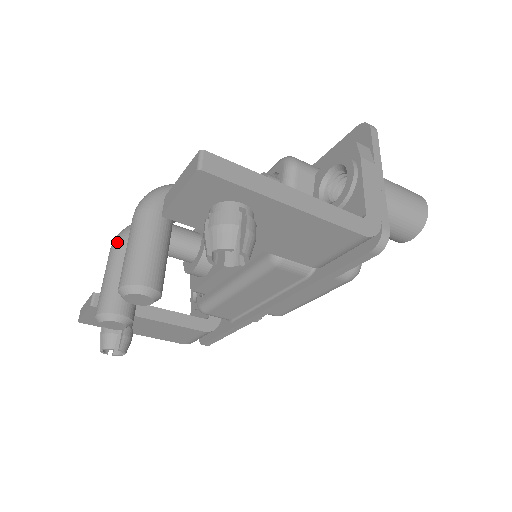
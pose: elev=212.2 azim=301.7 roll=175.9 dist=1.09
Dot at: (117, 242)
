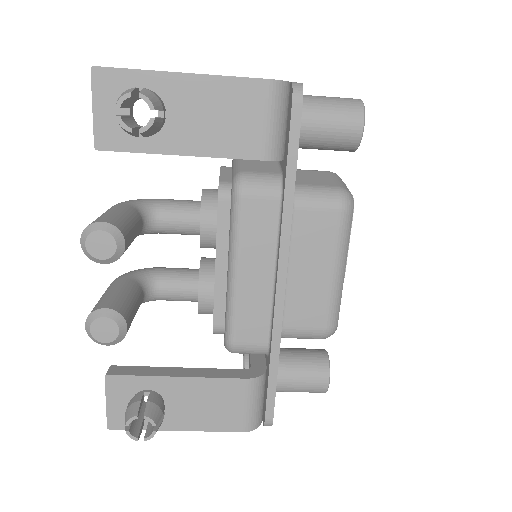
Dot at: occluded
